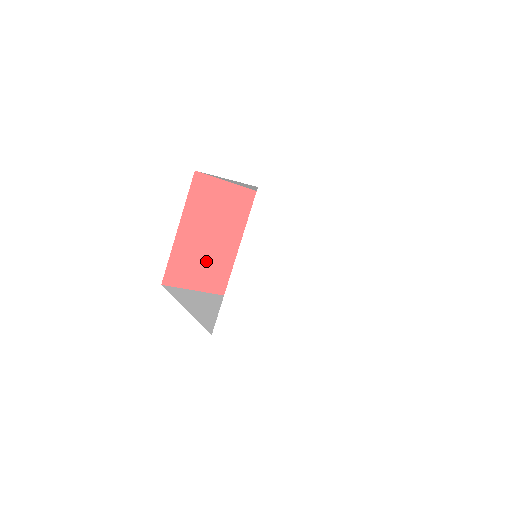
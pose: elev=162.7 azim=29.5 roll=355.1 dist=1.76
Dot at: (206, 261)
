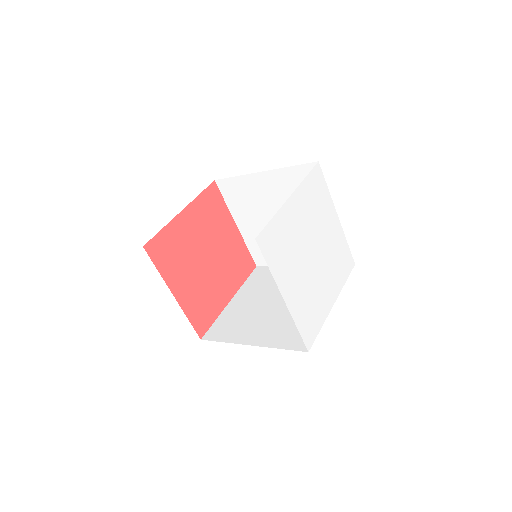
Dot at: (185, 260)
